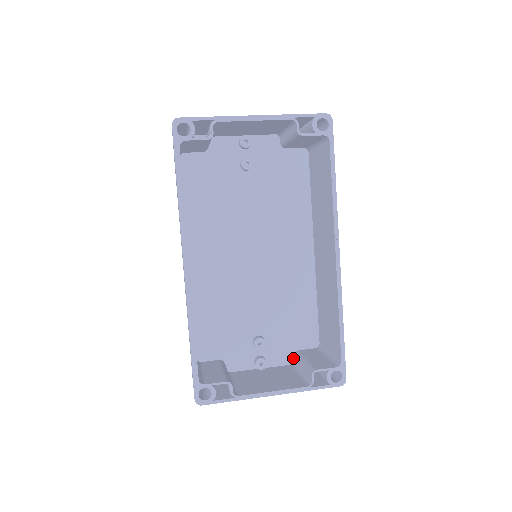
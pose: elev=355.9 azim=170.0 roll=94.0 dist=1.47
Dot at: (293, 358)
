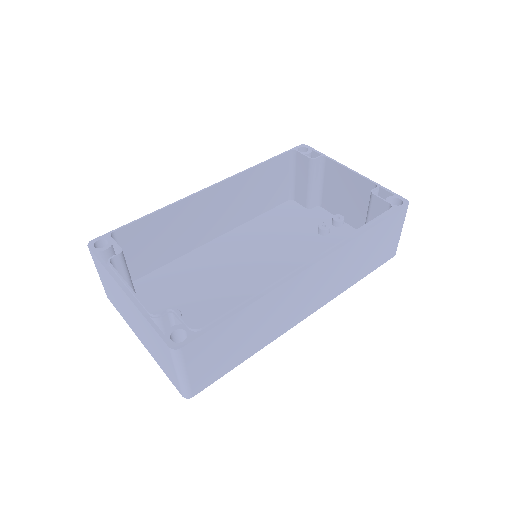
Dot at: occluded
